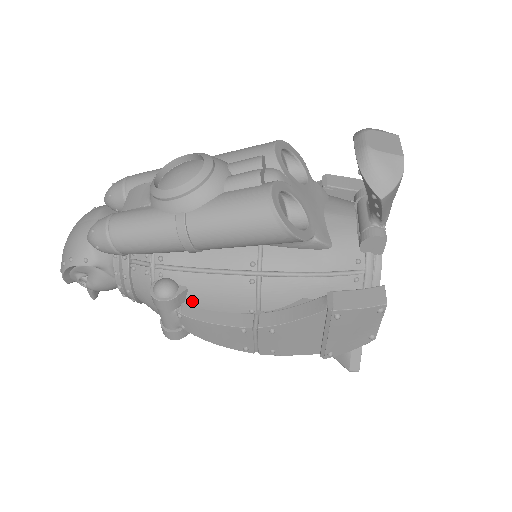
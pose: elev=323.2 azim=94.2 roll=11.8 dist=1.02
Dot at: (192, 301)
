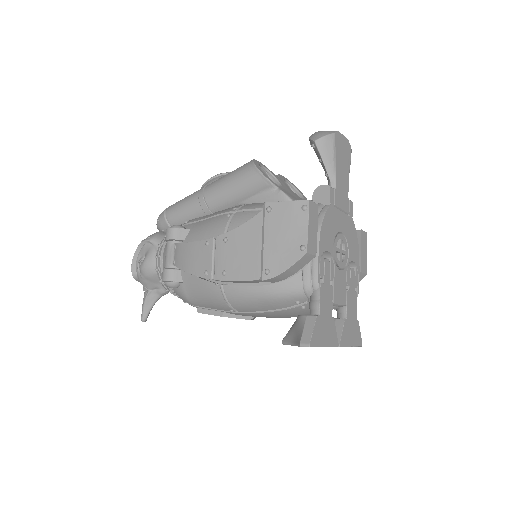
Dot at: (188, 238)
